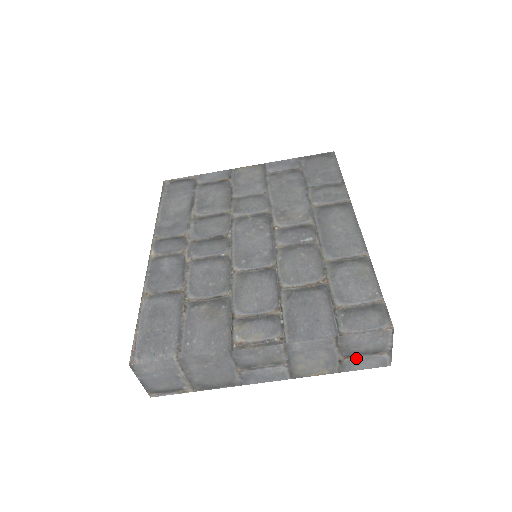
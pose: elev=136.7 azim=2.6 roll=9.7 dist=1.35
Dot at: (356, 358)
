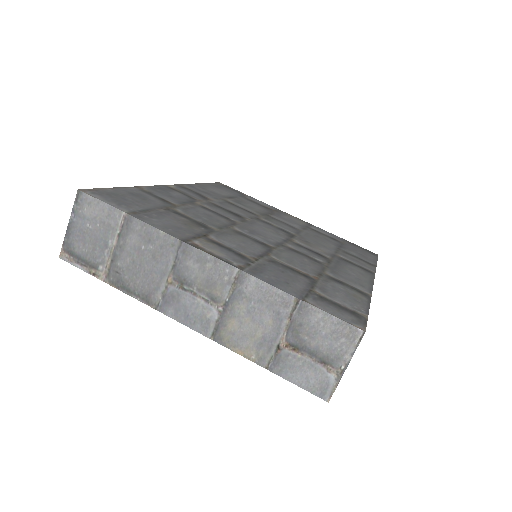
Dot at: (298, 356)
